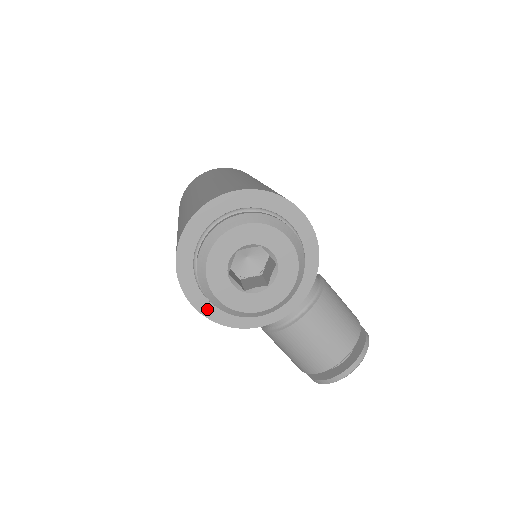
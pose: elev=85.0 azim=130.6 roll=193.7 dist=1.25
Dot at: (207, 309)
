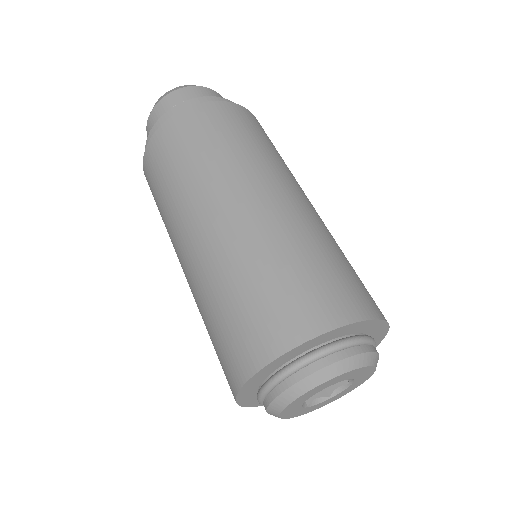
Dot at: (250, 402)
